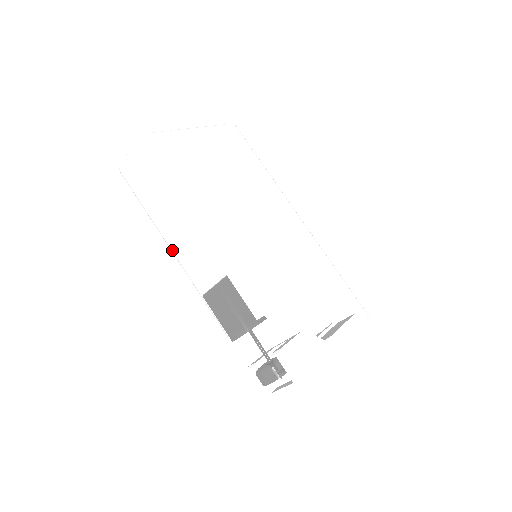
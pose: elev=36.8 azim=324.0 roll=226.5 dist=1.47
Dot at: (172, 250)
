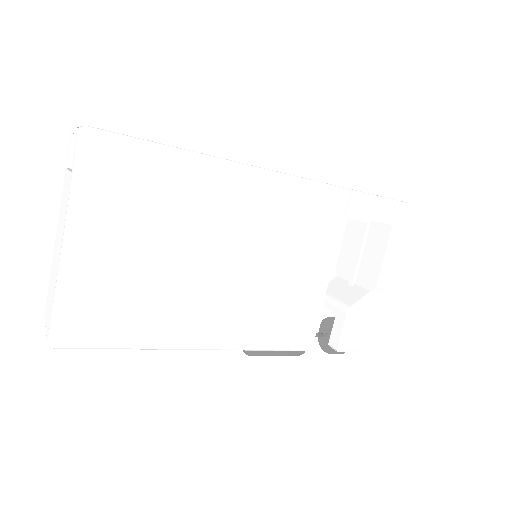
Dot at: occluded
